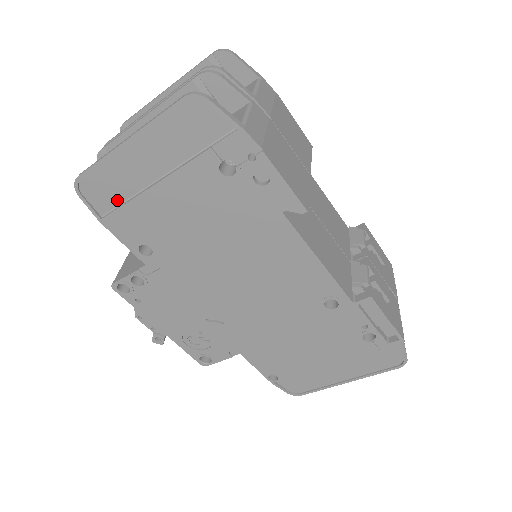
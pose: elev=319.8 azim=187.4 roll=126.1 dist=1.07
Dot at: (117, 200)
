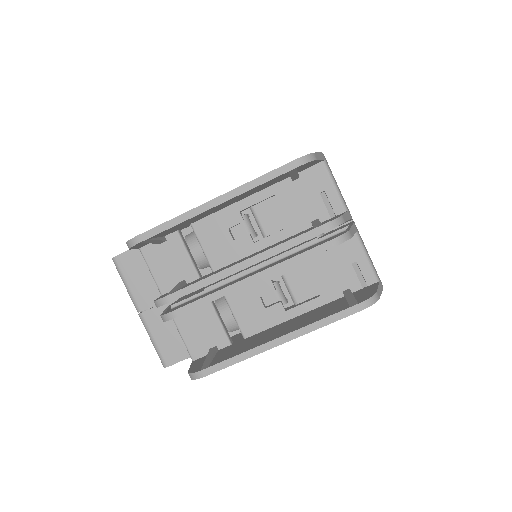
Dot at: occluded
